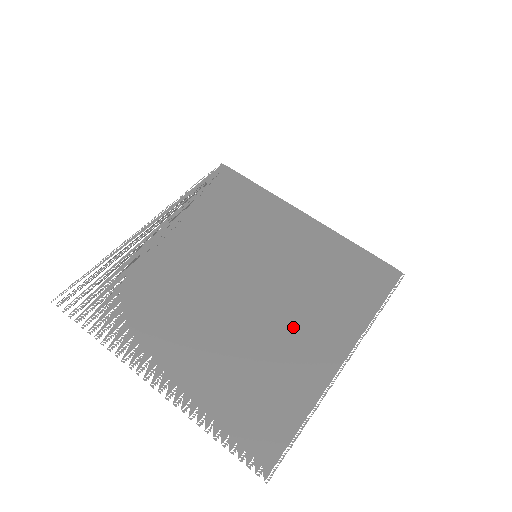
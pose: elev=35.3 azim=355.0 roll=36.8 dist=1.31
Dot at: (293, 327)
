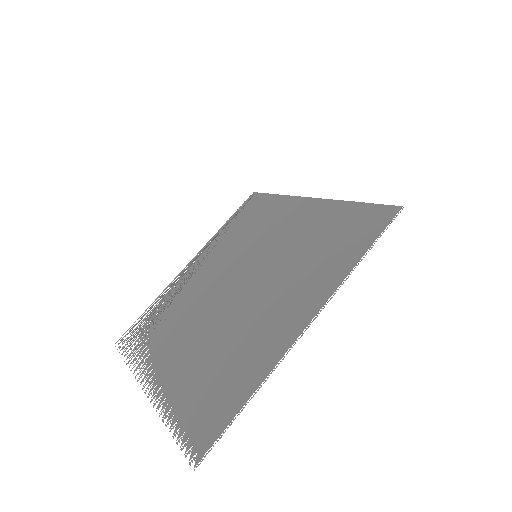
Dot at: (267, 309)
